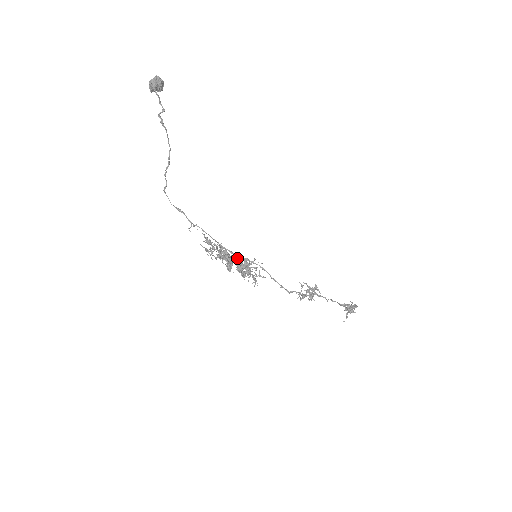
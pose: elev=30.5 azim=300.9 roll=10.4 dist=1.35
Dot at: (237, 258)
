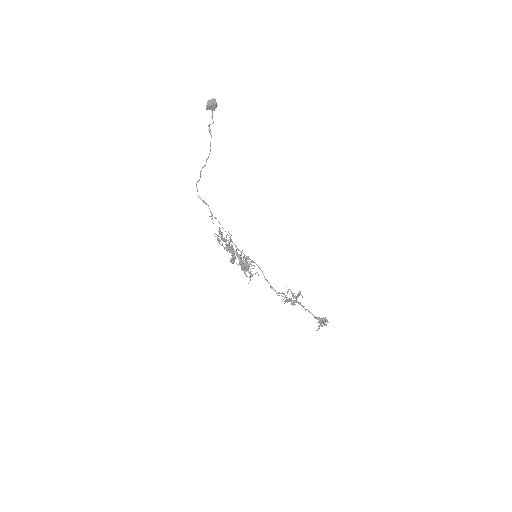
Dot at: (240, 255)
